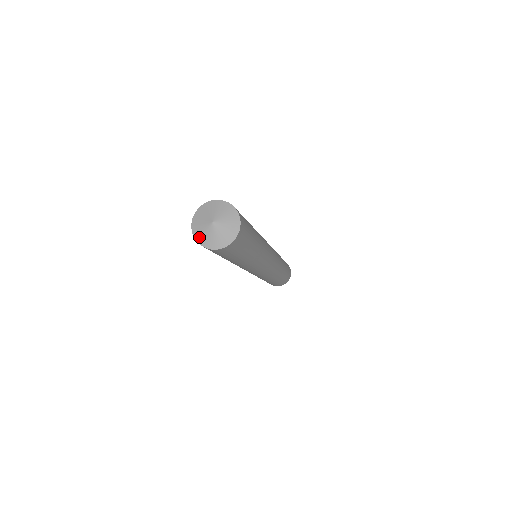
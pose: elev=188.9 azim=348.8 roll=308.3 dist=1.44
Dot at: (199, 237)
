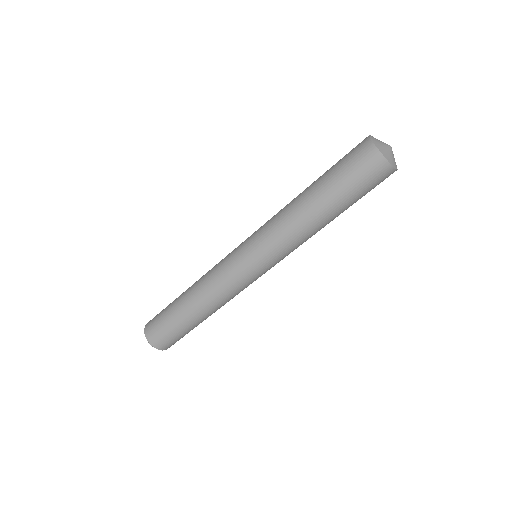
Dot at: (375, 140)
